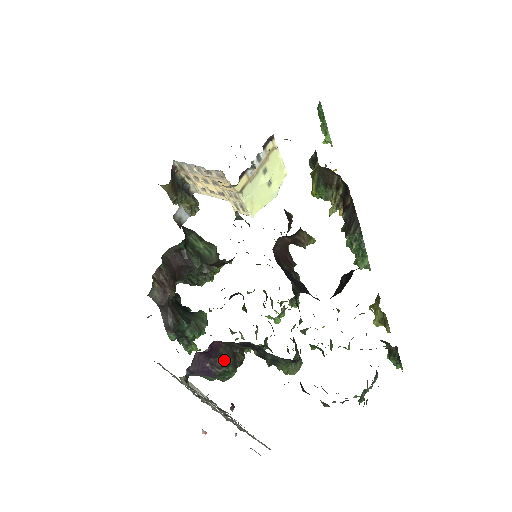
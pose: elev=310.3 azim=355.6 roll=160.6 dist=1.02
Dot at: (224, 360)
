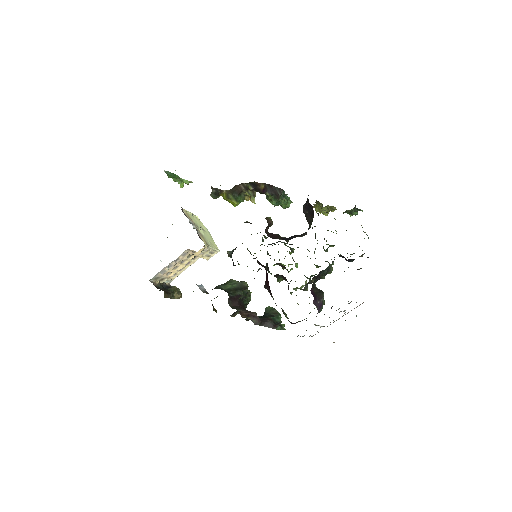
Dot at: (319, 293)
